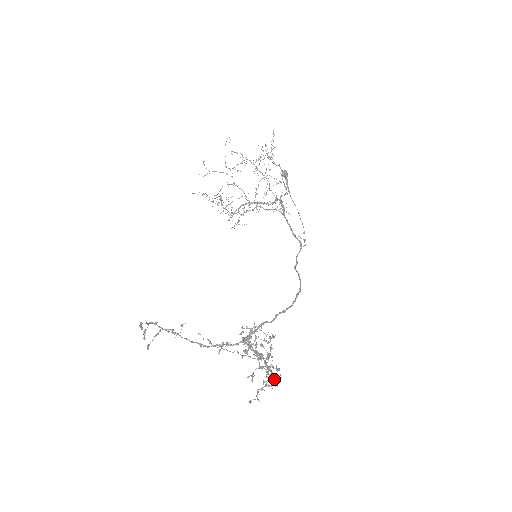
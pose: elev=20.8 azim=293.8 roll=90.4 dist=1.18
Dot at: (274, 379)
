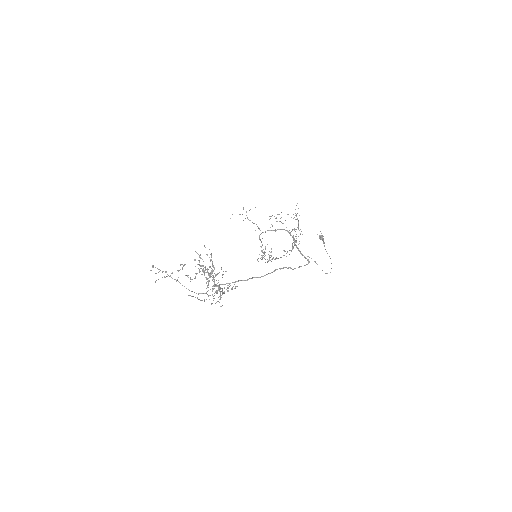
Dot at: (208, 281)
